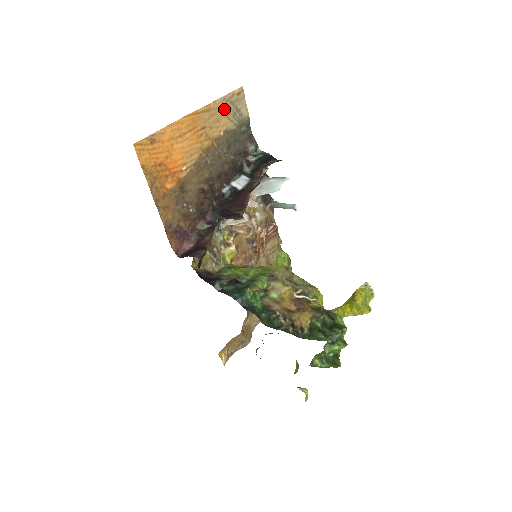
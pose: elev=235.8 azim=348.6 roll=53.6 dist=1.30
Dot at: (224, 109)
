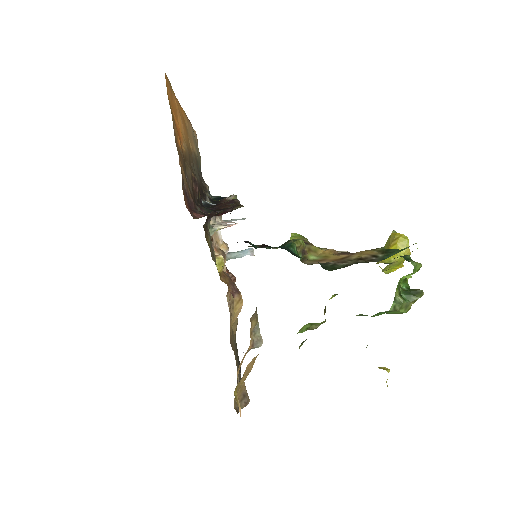
Dot at: (192, 135)
